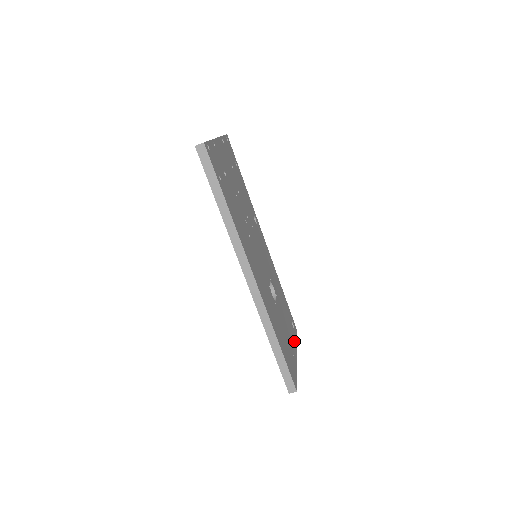
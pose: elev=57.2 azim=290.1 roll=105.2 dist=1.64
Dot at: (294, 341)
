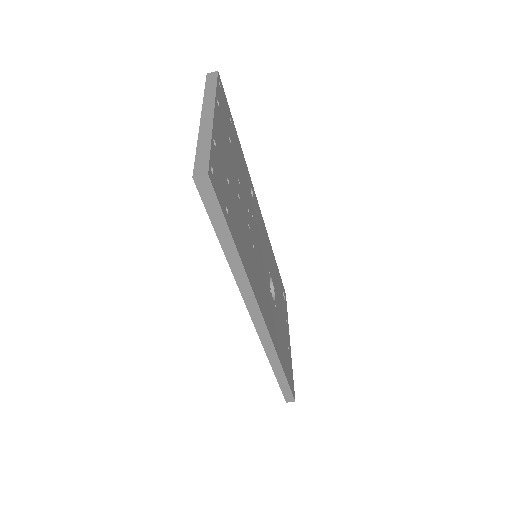
Dot at: (286, 321)
